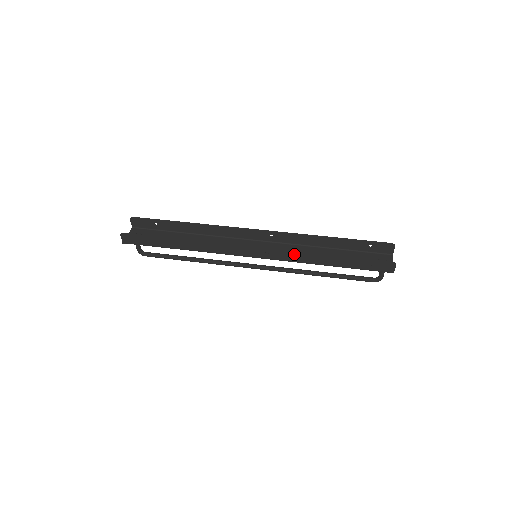
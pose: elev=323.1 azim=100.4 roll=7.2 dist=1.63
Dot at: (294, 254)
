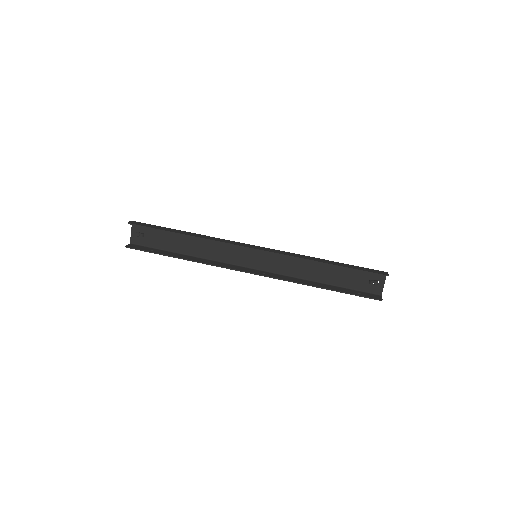
Dot at: (289, 281)
